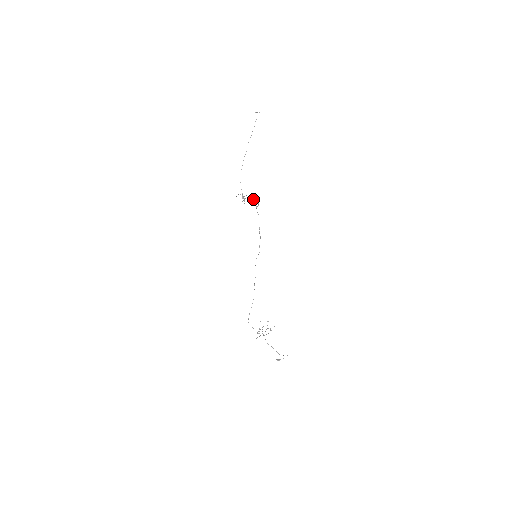
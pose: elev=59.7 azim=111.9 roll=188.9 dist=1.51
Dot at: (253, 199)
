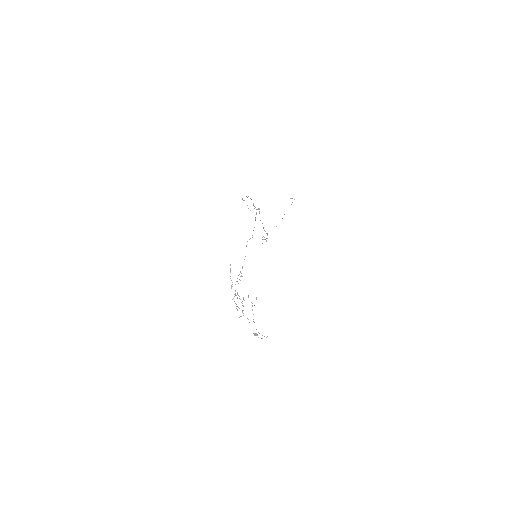
Dot at: occluded
